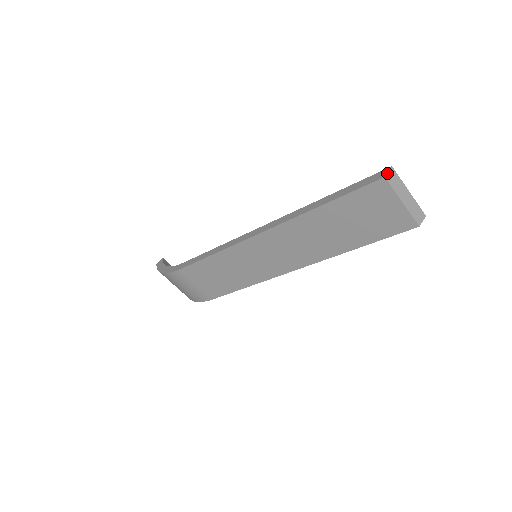
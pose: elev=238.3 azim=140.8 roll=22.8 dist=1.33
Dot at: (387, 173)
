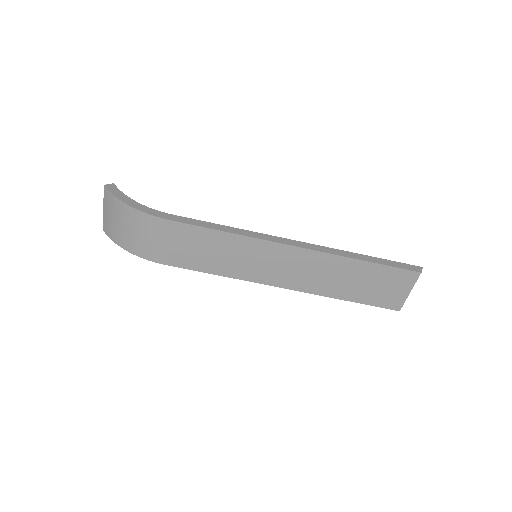
Dot at: occluded
